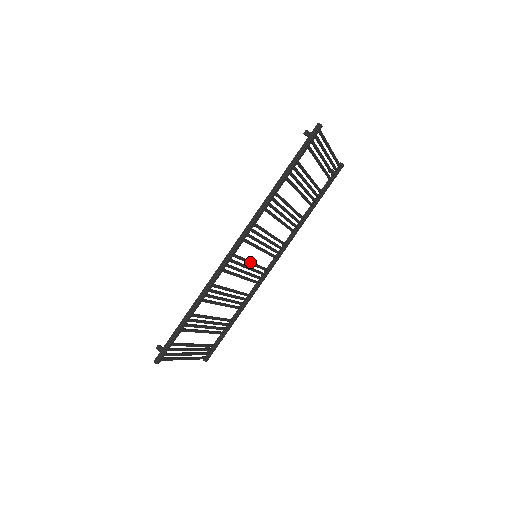
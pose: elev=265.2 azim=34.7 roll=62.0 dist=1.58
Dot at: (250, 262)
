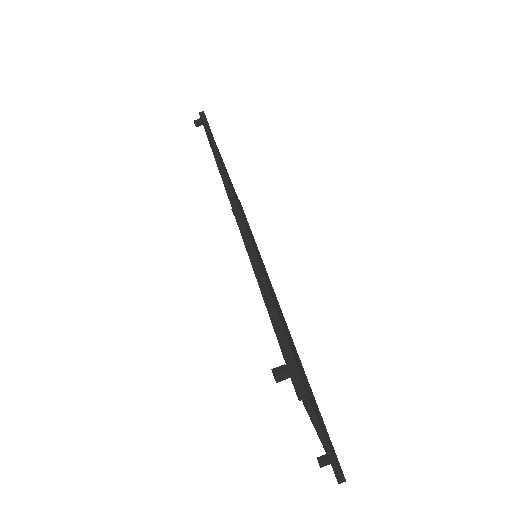
Dot at: occluded
